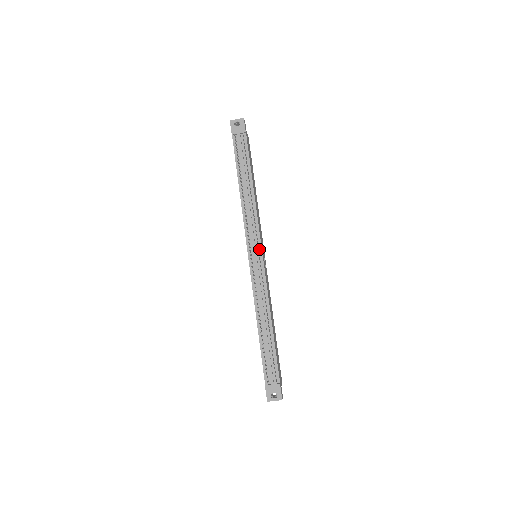
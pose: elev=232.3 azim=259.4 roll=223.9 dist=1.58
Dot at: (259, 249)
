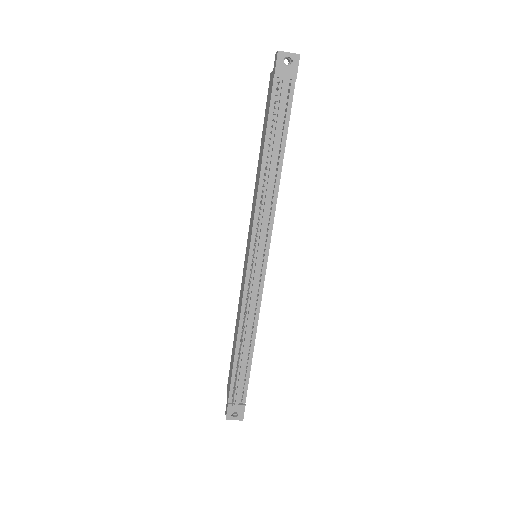
Dot at: (265, 254)
